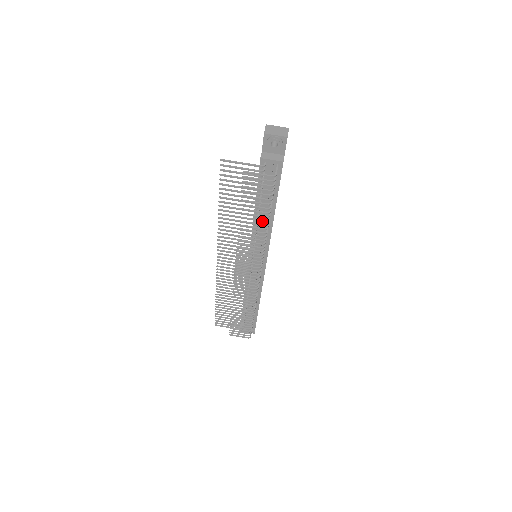
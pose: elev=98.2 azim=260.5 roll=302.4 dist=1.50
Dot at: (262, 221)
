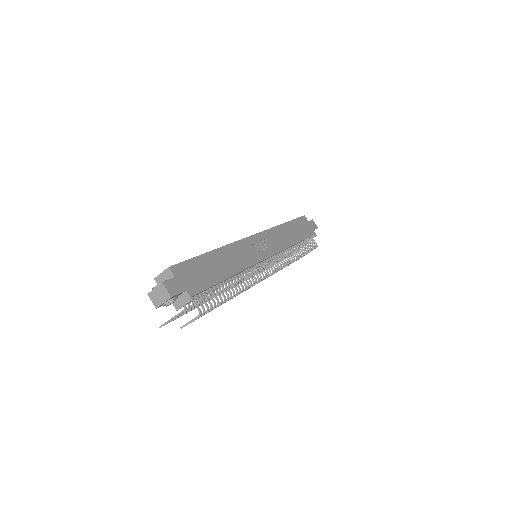
Dot at: occluded
